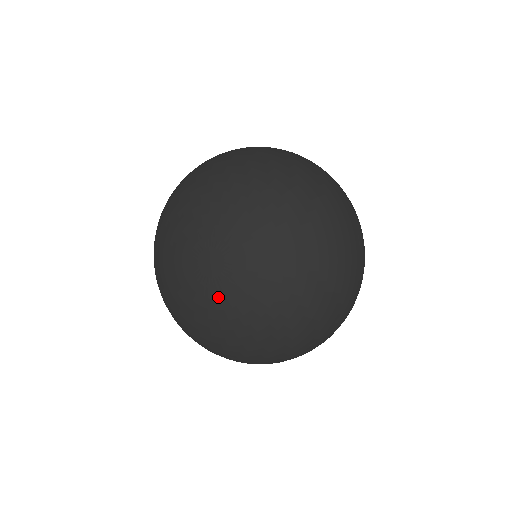
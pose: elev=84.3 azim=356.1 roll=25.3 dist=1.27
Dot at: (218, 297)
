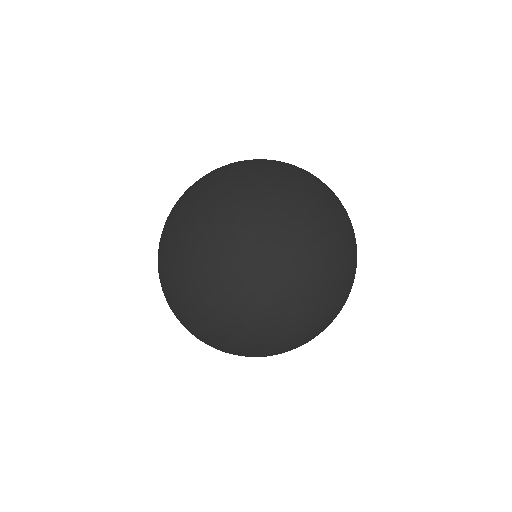
Dot at: (221, 255)
